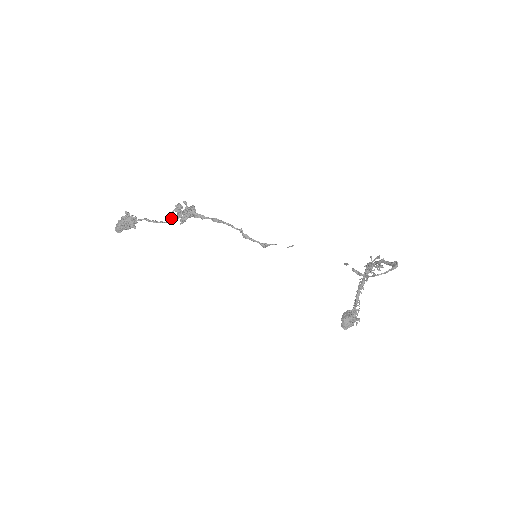
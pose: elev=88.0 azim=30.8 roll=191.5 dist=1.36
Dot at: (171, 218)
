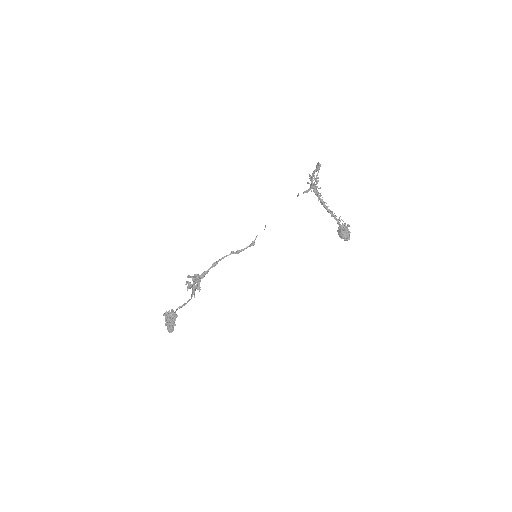
Dot at: (191, 295)
